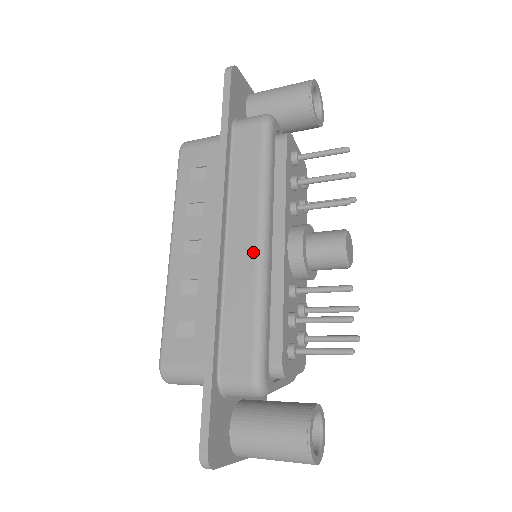
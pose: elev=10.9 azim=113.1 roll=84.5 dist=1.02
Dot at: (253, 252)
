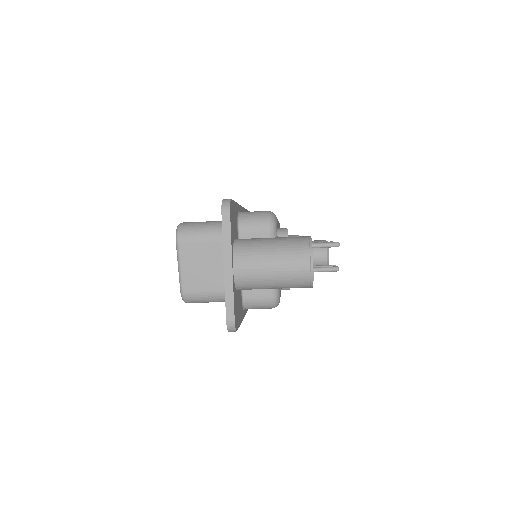
Dot at: occluded
